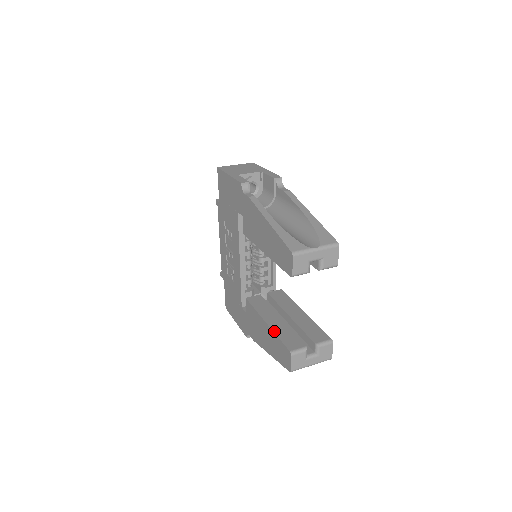
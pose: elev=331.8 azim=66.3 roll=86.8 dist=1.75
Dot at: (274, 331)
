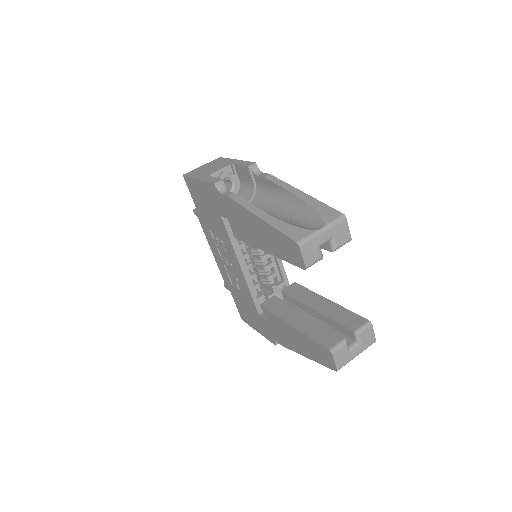
Dot at: (303, 332)
